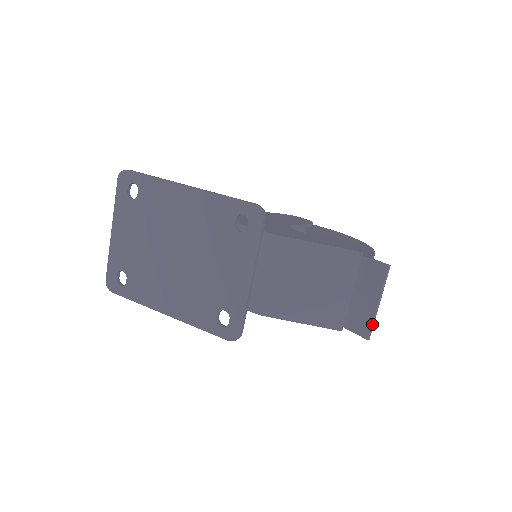
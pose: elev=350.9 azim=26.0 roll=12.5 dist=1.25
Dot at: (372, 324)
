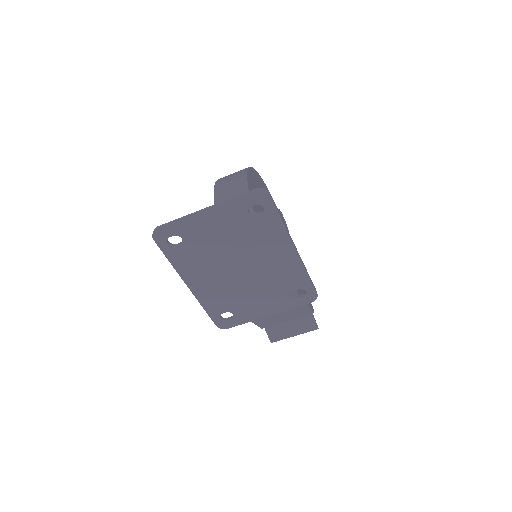
Dot at: occluded
